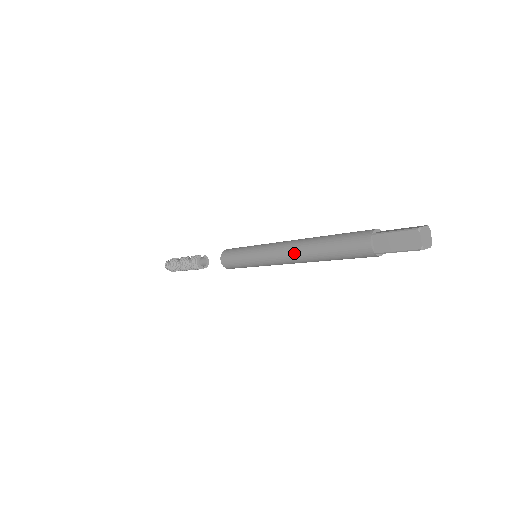
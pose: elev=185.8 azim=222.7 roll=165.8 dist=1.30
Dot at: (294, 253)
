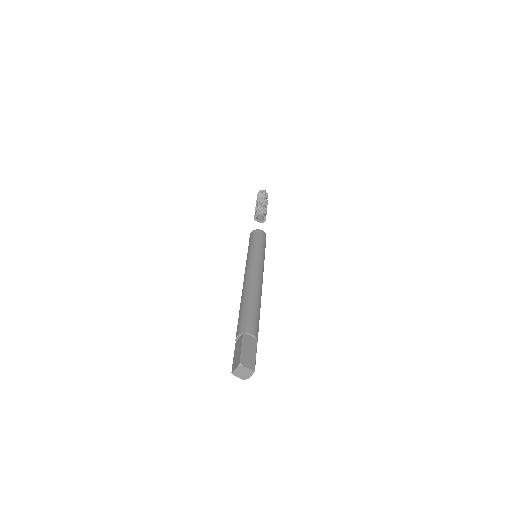
Dot at: (244, 284)
